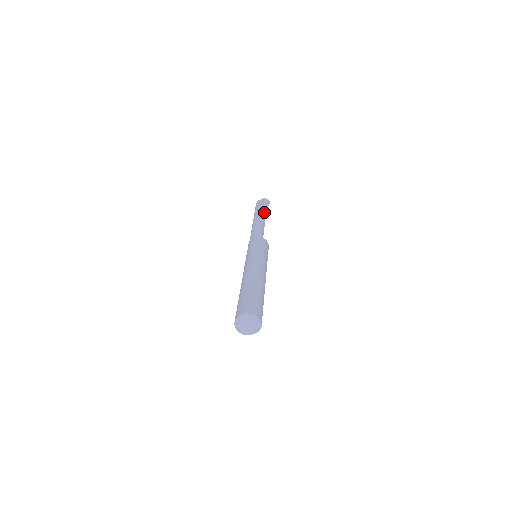
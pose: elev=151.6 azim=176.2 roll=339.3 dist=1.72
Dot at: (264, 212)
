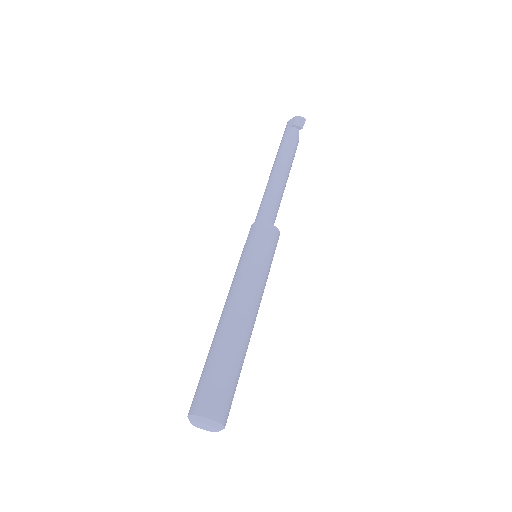
Dot at: (290, 148)
